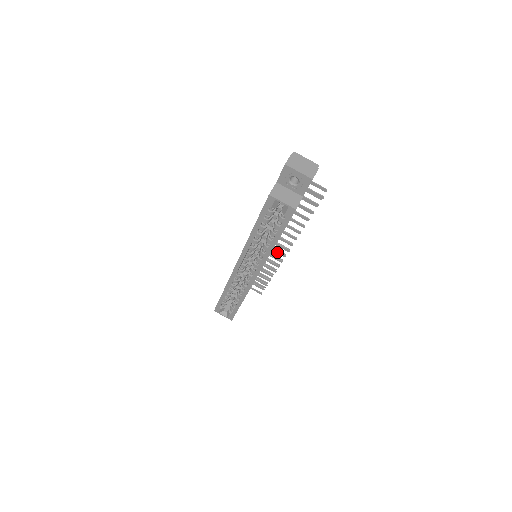
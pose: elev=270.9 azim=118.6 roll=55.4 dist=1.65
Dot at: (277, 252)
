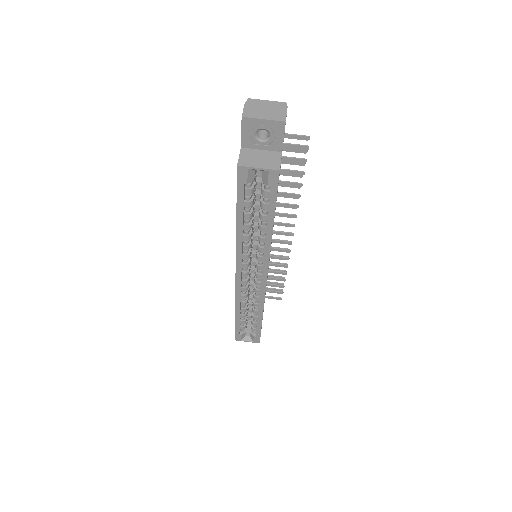
Dot at: (279, 242)
